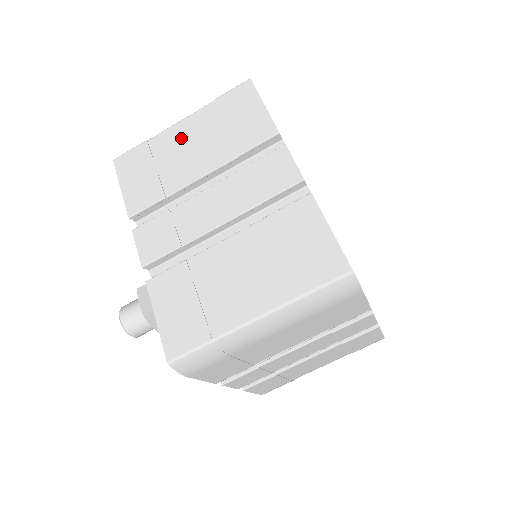
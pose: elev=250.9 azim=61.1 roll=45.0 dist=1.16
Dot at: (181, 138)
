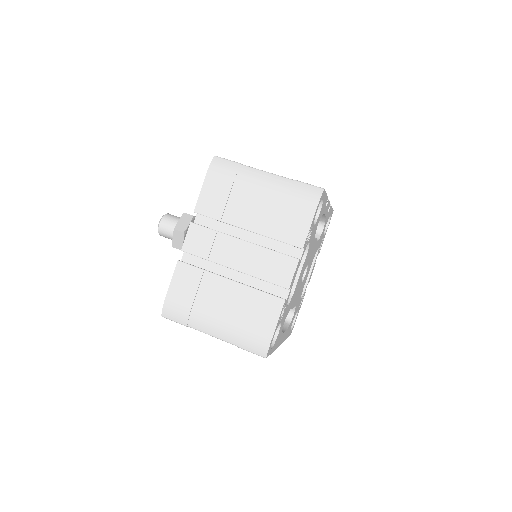
Dot at: occluded
